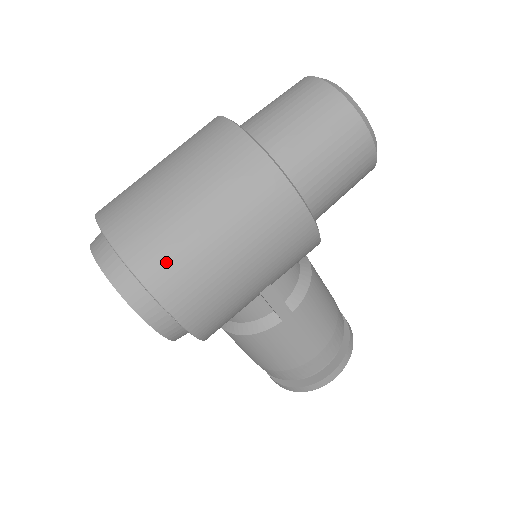
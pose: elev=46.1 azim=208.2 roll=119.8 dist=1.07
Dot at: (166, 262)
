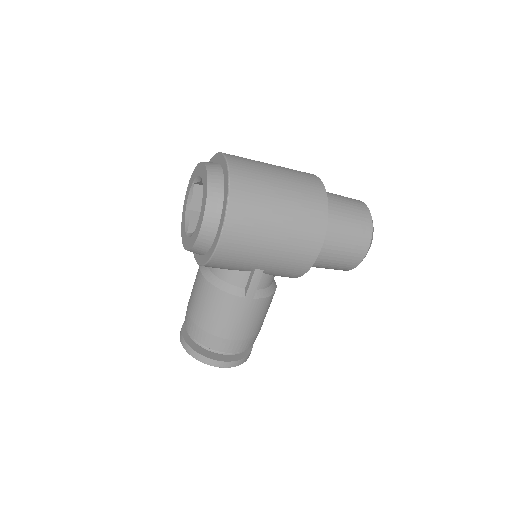
Dot at: (247, 203)
